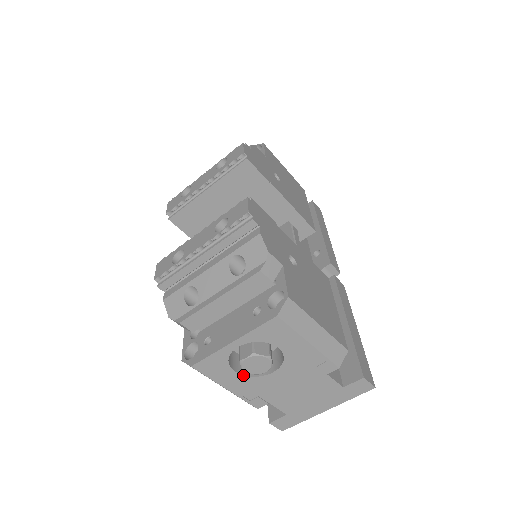
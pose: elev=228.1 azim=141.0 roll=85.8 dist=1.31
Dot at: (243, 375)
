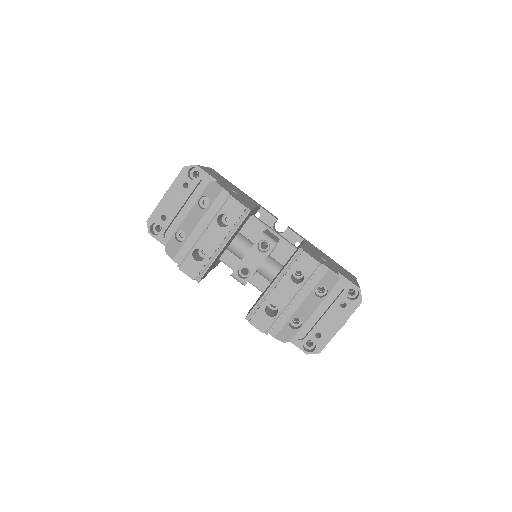
Dot at: occluded
